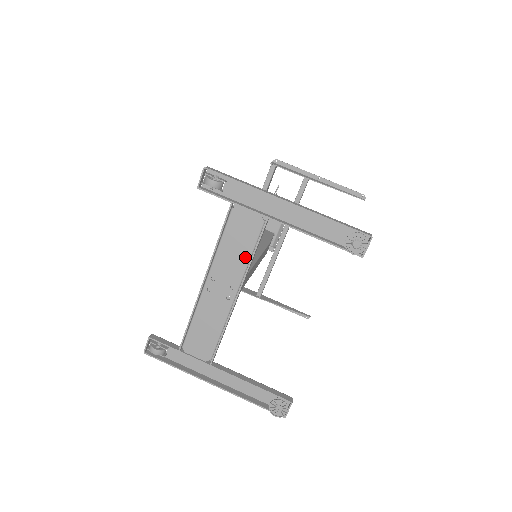
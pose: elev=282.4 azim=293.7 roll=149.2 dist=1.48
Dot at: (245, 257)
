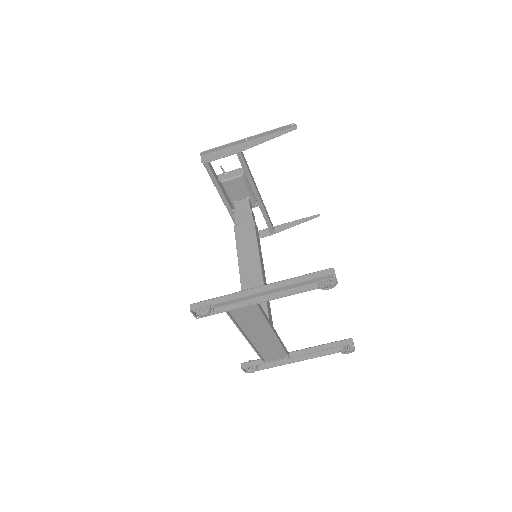
Dot at: (261, 321)
